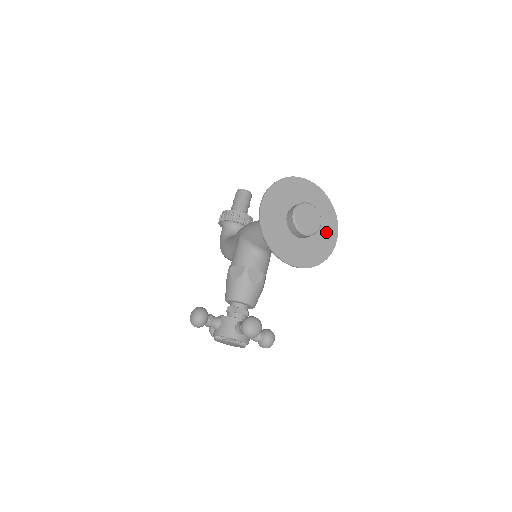
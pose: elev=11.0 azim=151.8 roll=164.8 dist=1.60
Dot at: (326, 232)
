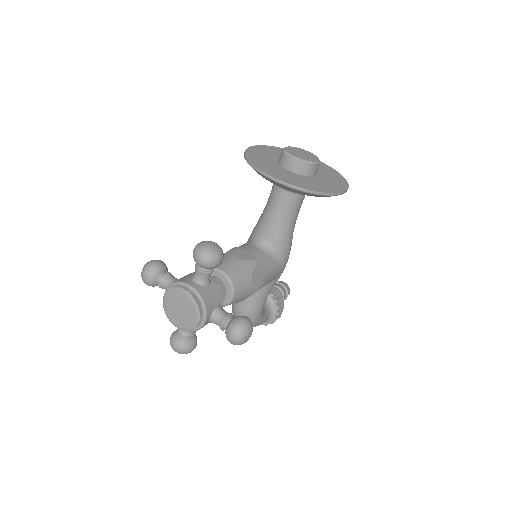
Dot at: (330, 183)
